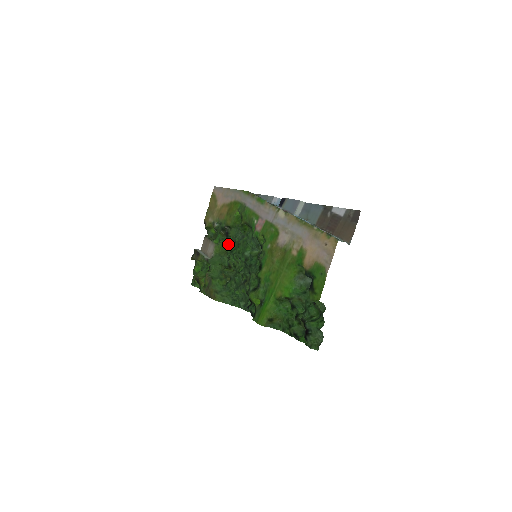
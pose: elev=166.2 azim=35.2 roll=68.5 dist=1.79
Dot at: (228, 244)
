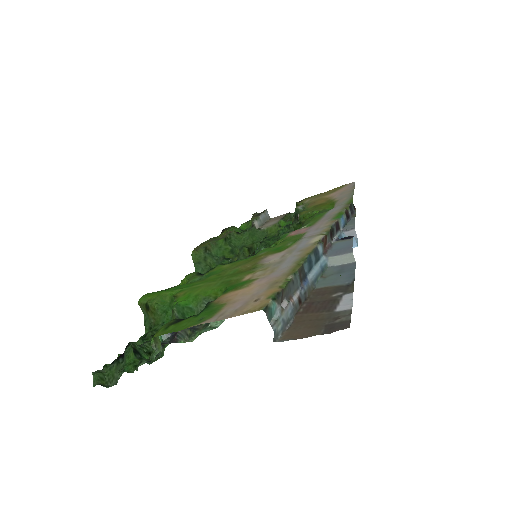
Dot at: (278, 231)
